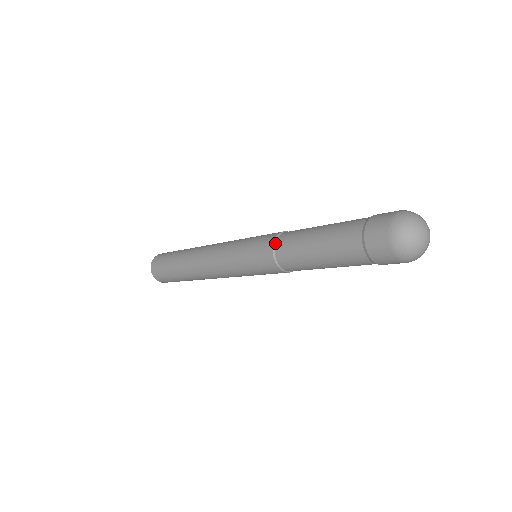
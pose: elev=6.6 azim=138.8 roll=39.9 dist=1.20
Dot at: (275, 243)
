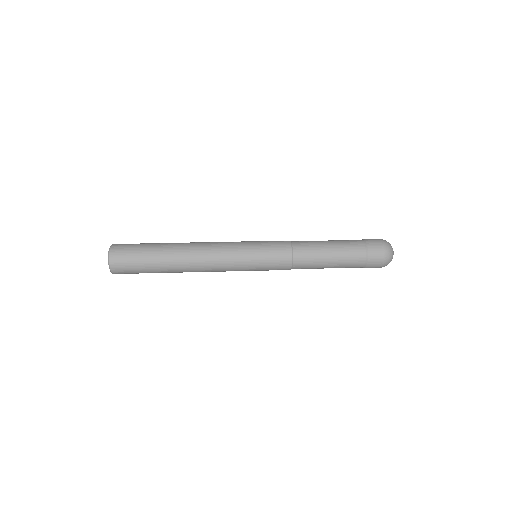
Dot at: (293, 255)
